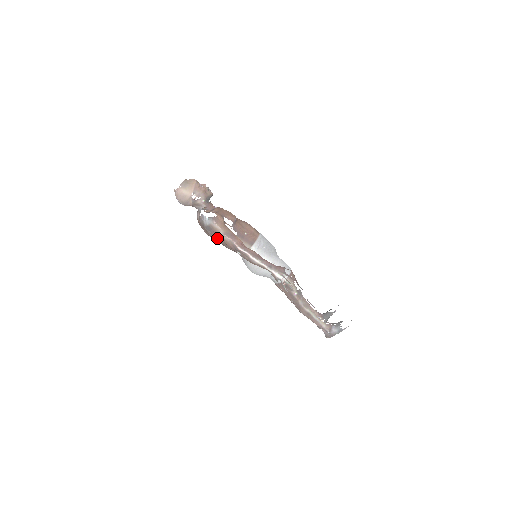
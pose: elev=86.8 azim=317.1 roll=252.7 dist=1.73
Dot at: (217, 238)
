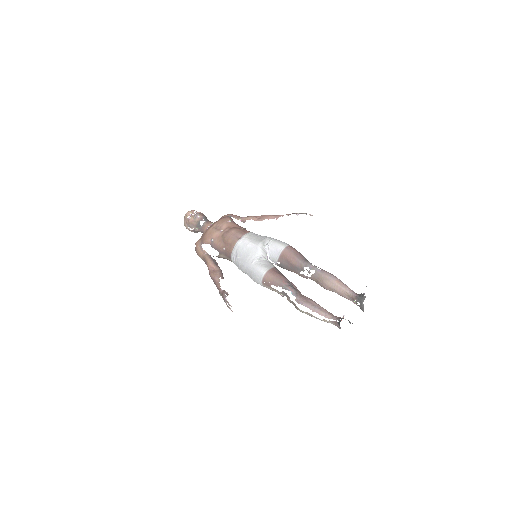
Dot at: occluded
